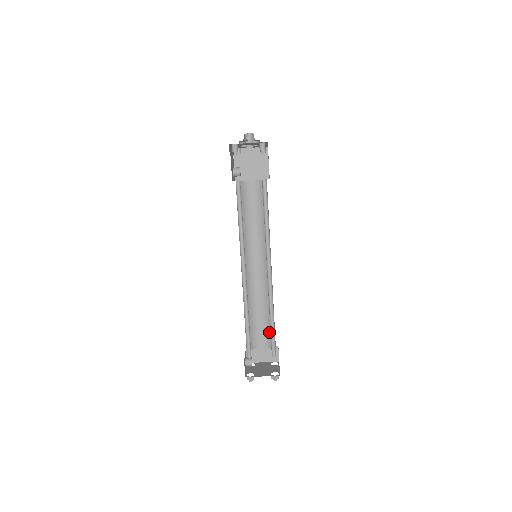
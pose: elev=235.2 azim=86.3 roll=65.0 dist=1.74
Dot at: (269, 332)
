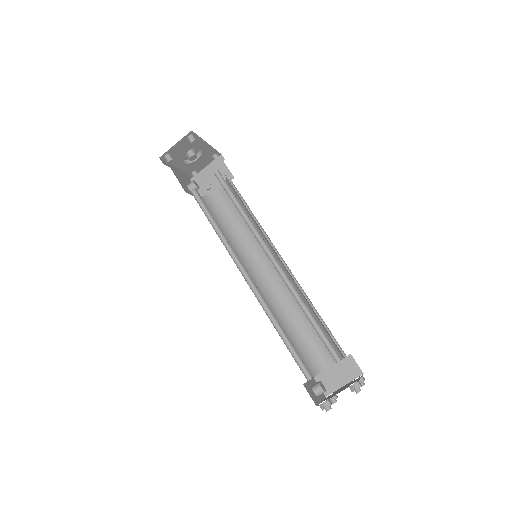
Dot at: occluded
